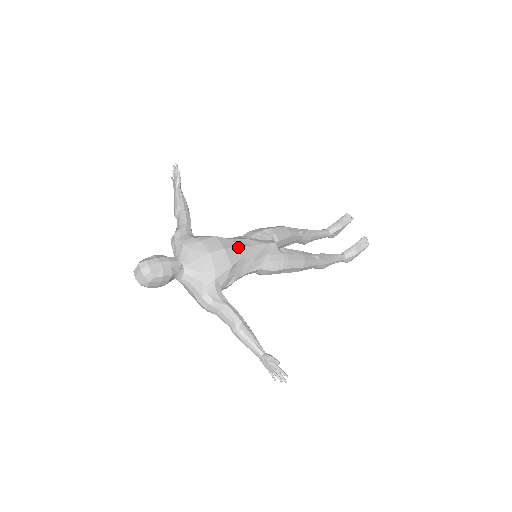
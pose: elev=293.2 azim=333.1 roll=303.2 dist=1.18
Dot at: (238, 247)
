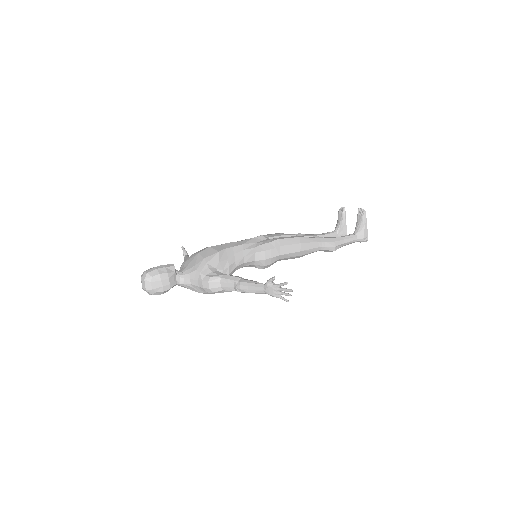
Dot at: (224, 244)
